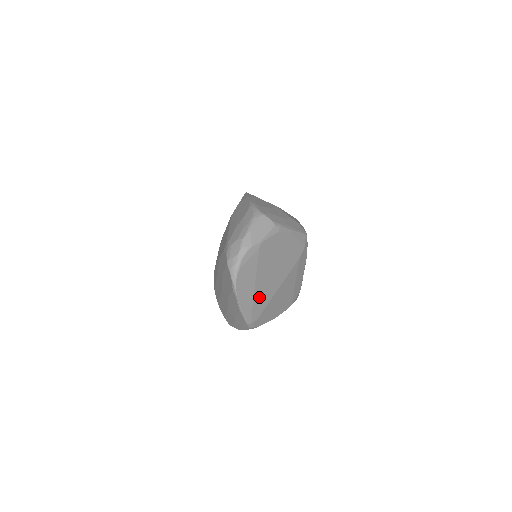
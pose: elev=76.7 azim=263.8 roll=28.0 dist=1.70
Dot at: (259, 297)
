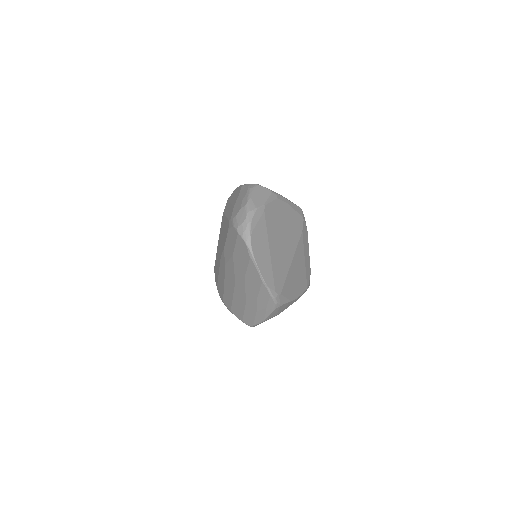
Dot at: (277, 267)
